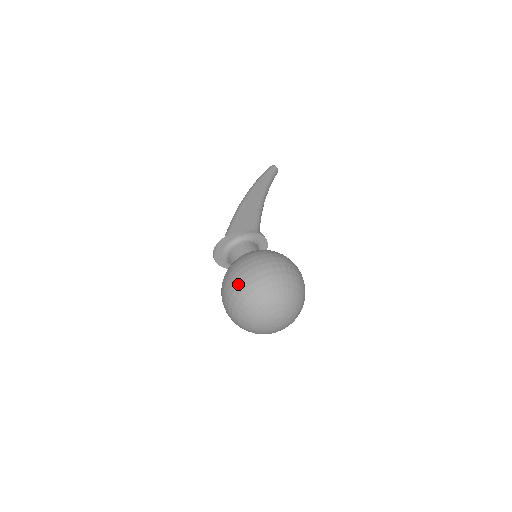
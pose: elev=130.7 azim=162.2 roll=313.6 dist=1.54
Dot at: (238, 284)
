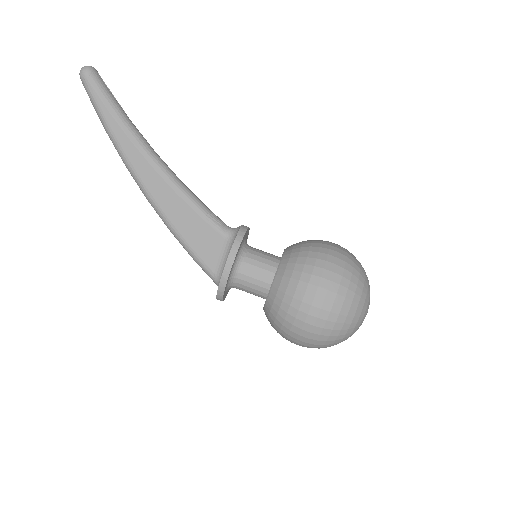
Dot at: (311, 346)
